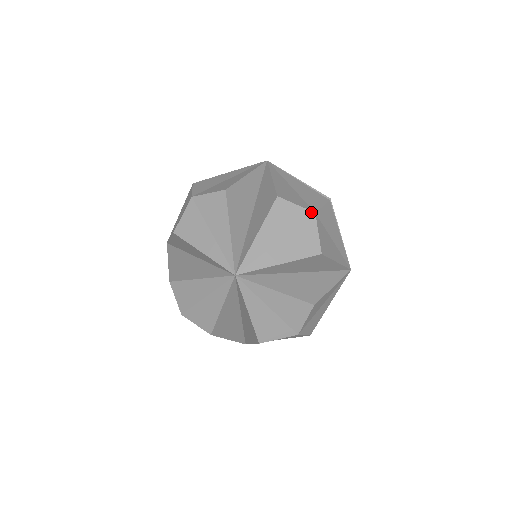
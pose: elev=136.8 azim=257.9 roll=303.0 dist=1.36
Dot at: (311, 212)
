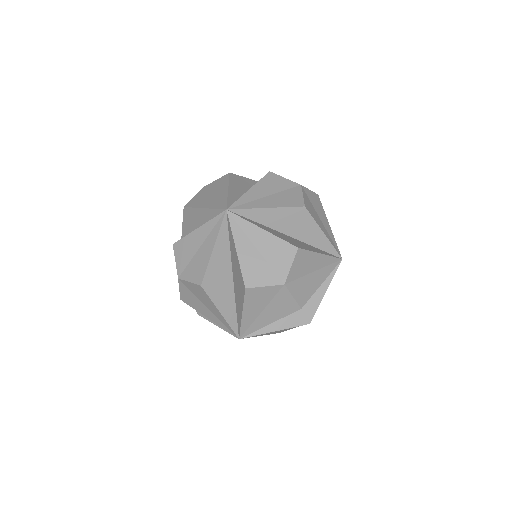
Dot at: (298, 184)
